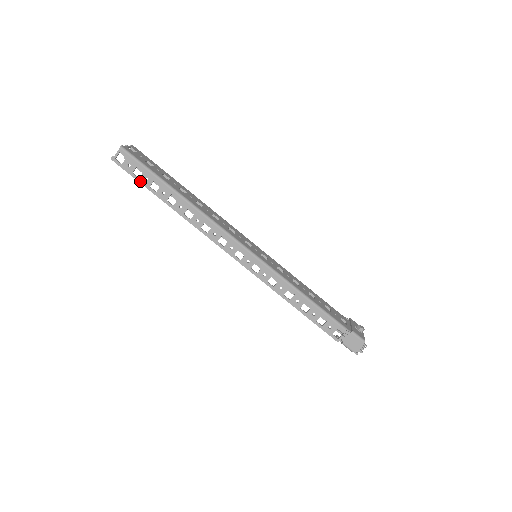
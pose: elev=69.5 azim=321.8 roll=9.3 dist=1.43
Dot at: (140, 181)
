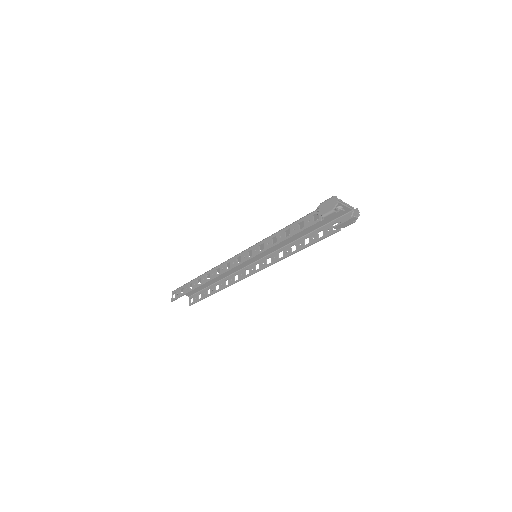
Dot at: (184, 294)
